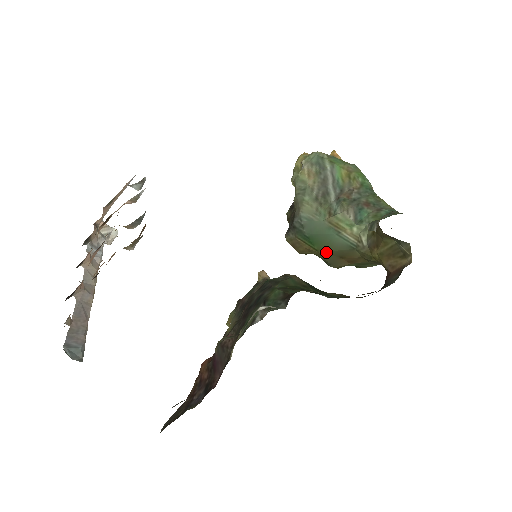
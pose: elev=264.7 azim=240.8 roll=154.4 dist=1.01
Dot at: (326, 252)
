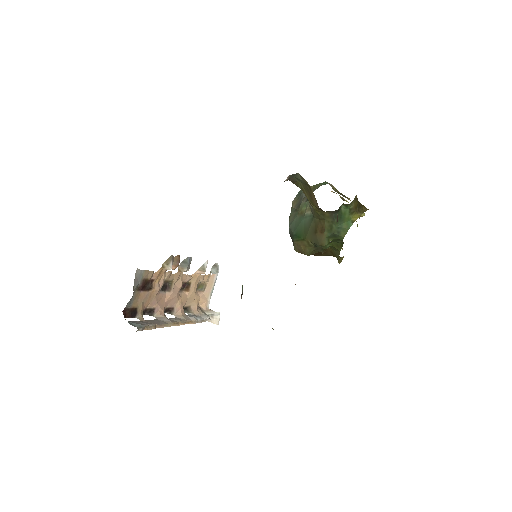
Dot at: (307, 236)
